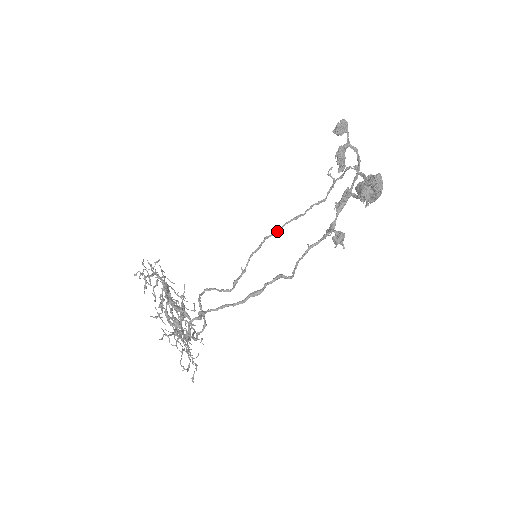
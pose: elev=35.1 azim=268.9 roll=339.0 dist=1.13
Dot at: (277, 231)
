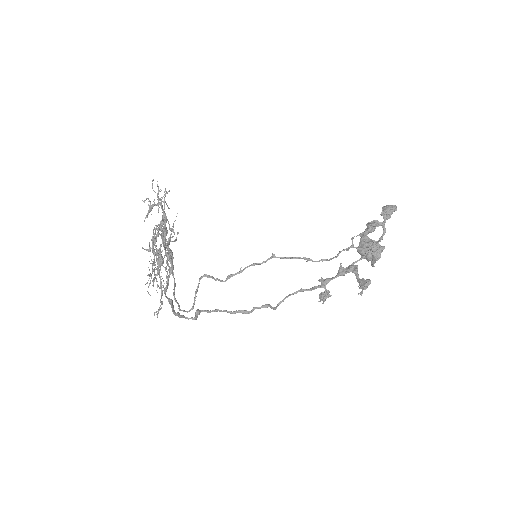
Dot at: (286, 258)
